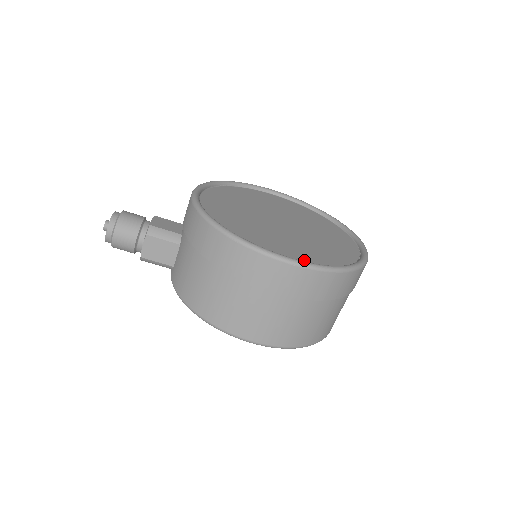
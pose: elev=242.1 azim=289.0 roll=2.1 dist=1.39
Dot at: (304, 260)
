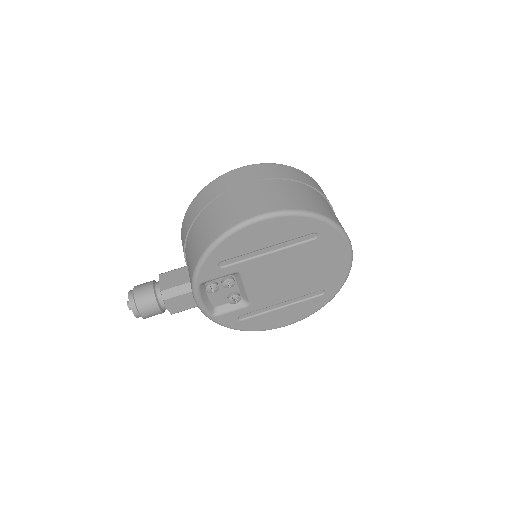
Dot at: occluded
